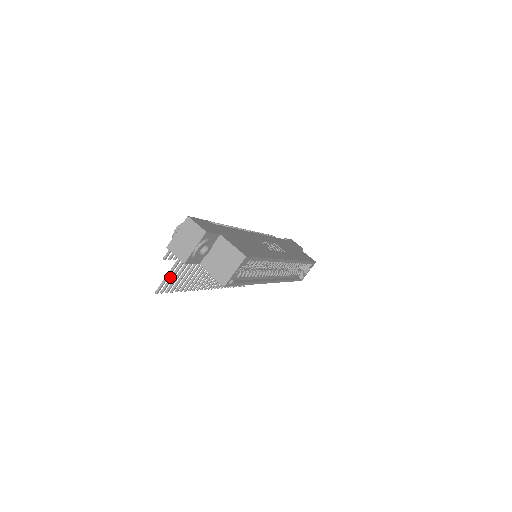
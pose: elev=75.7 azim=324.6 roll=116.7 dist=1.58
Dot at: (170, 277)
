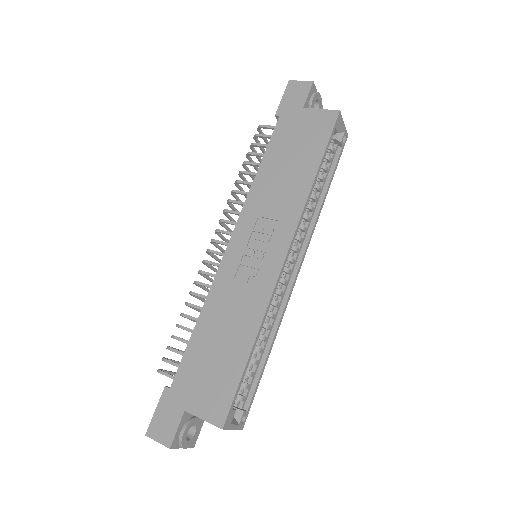
Dot at: occluded
